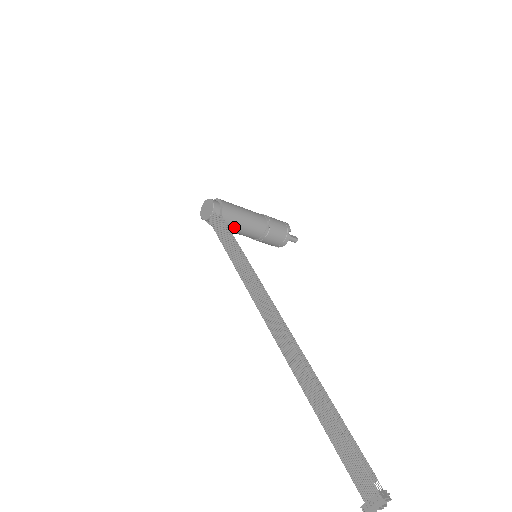
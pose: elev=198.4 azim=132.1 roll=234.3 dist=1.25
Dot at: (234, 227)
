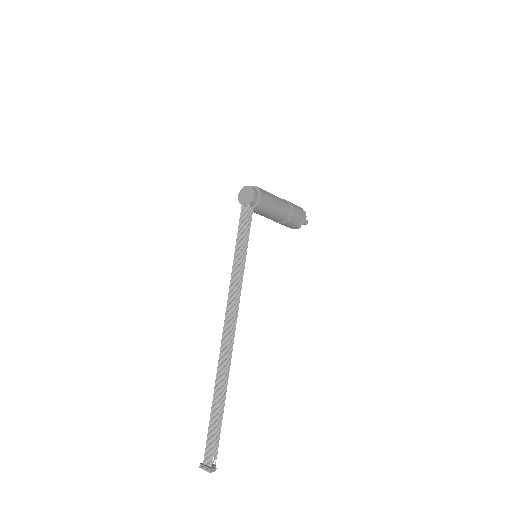
Dot at: (259, 214)
